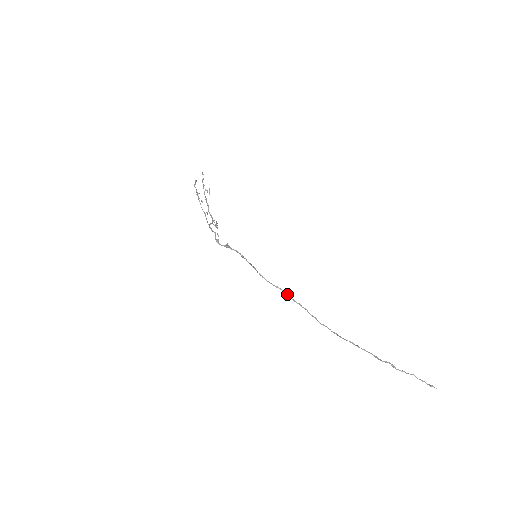
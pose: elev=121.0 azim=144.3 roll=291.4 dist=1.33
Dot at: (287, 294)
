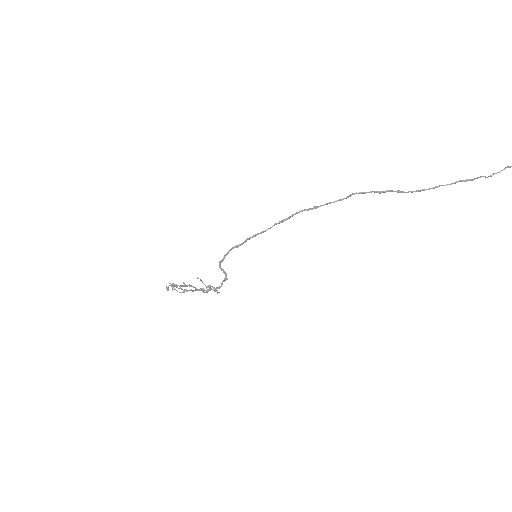
Dot at: (295, 213)
